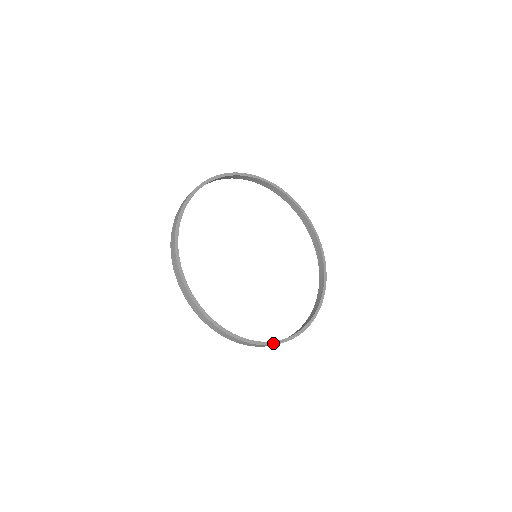
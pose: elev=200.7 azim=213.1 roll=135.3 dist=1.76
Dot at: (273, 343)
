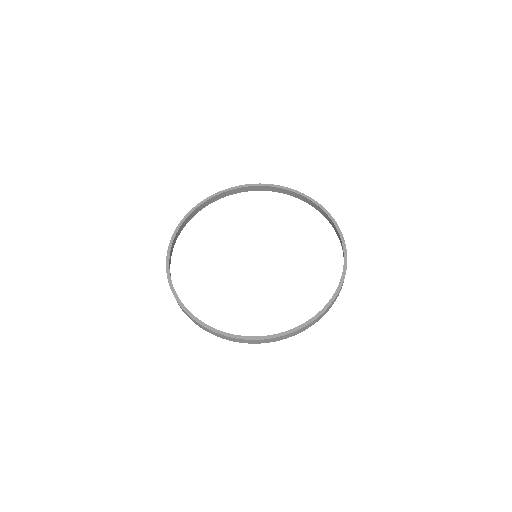
Dot at: (266, 337)
